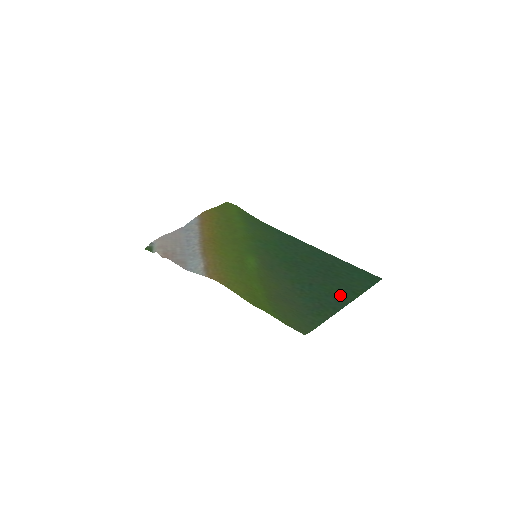
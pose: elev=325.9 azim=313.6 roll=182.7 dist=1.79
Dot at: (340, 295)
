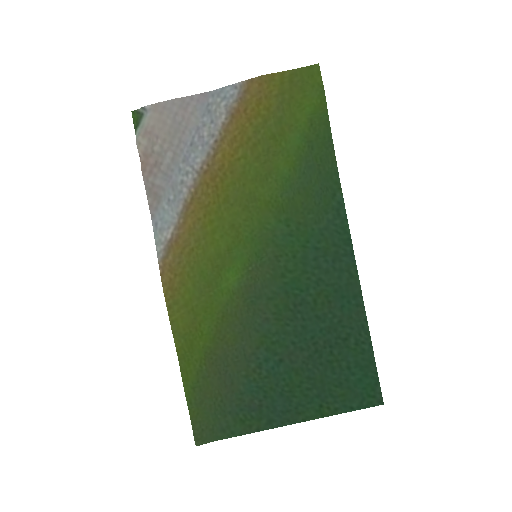
Dot at: (298, 403)
